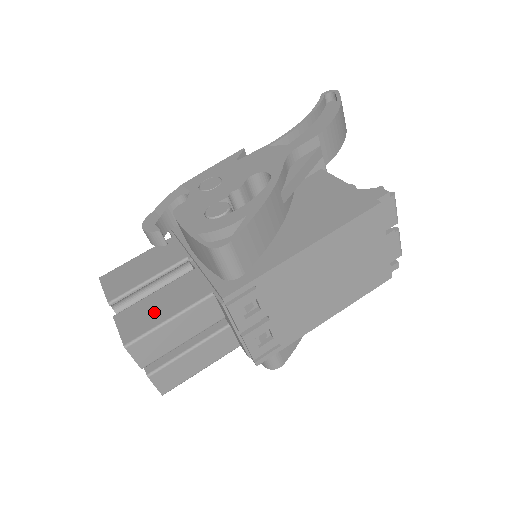
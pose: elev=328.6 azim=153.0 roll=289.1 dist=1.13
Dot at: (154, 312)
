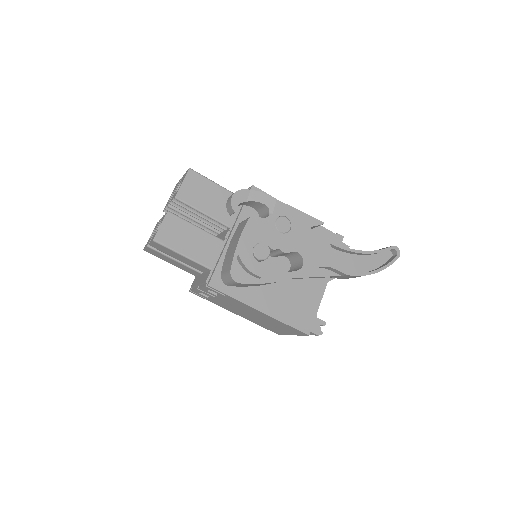
Dot at: (183, 240)
